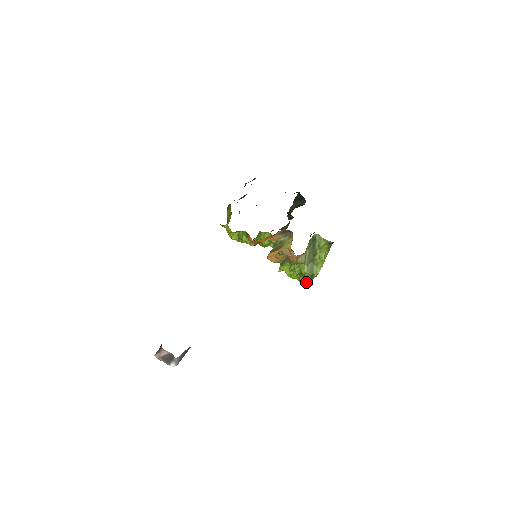
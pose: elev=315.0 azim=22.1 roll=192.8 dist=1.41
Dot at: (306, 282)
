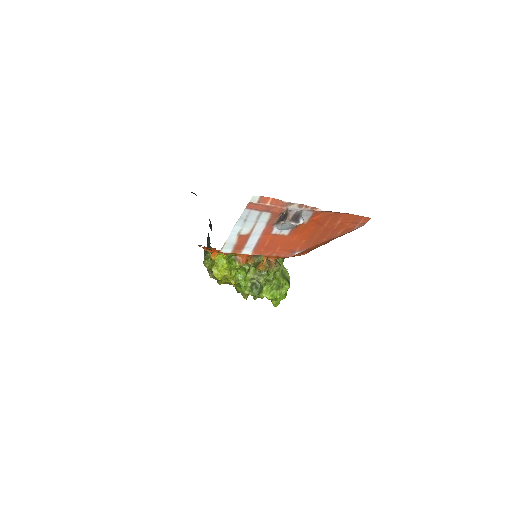
Dot at: (286, 289)
